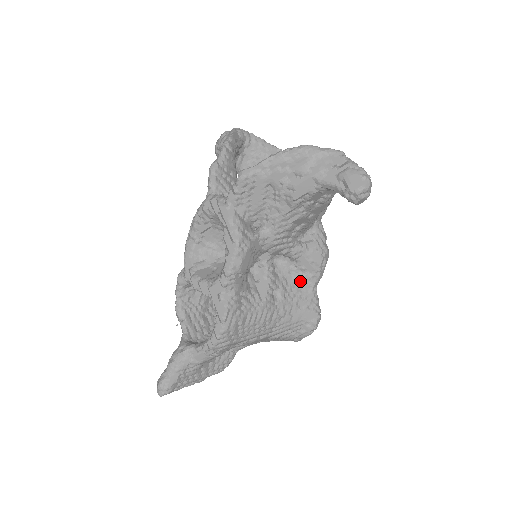
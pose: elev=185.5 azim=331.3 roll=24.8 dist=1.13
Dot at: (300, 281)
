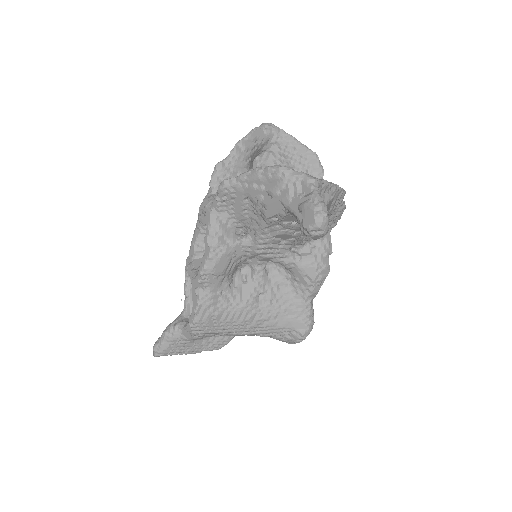
Dot at: (293, 290)
